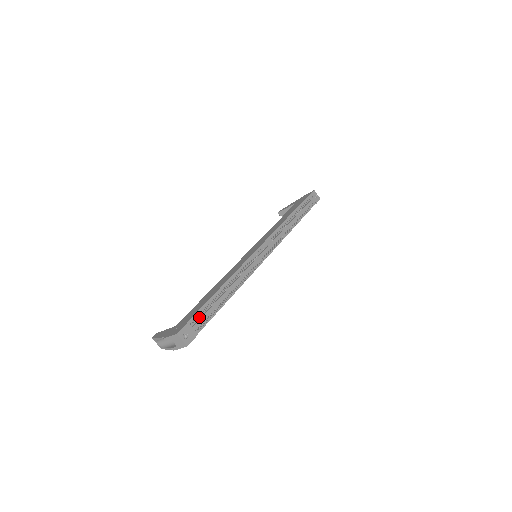
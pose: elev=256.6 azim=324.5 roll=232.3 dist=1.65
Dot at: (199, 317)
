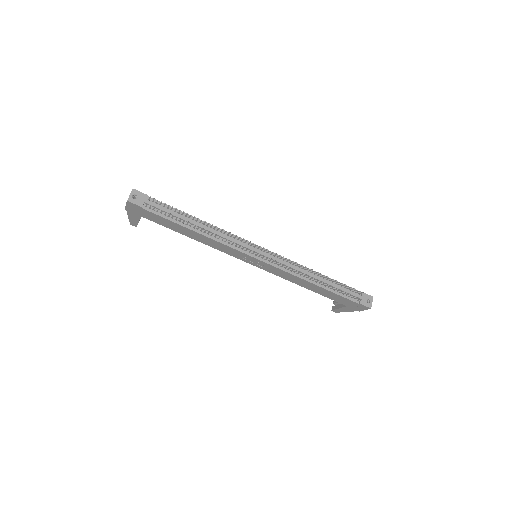
Dot at: (159, 206)
